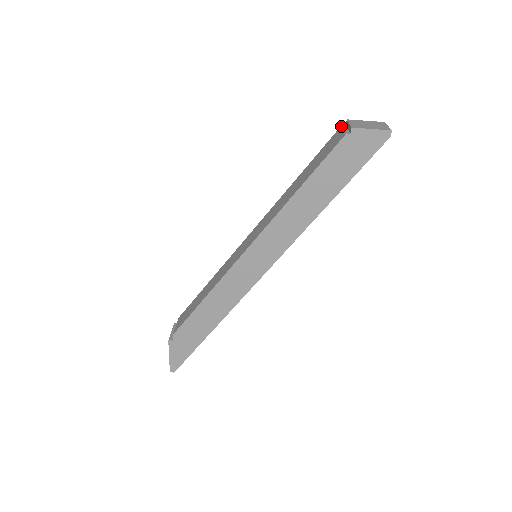
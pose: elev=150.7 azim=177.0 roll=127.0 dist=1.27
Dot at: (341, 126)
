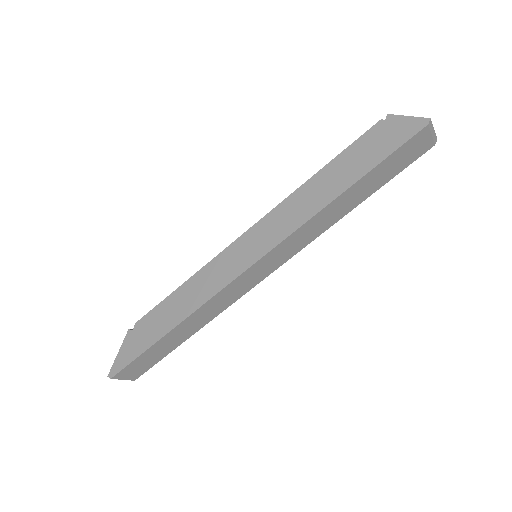
Dot at: occluded
